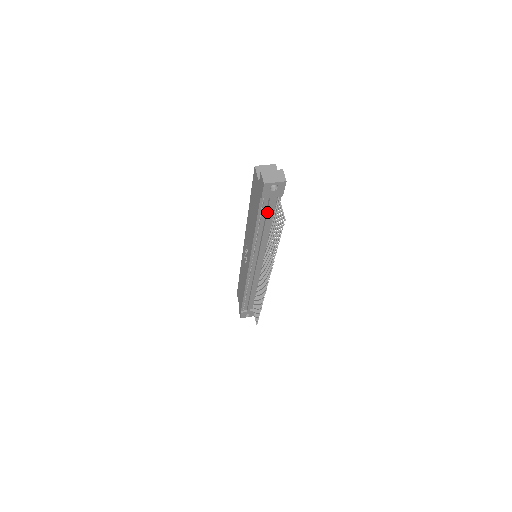
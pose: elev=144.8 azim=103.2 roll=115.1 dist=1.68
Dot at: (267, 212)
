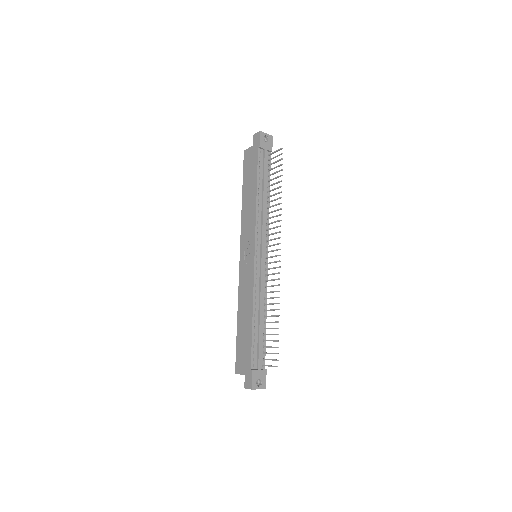
Dot at: (264, 167)
